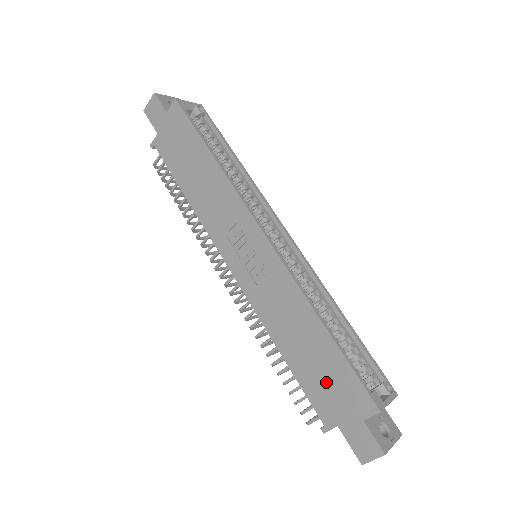
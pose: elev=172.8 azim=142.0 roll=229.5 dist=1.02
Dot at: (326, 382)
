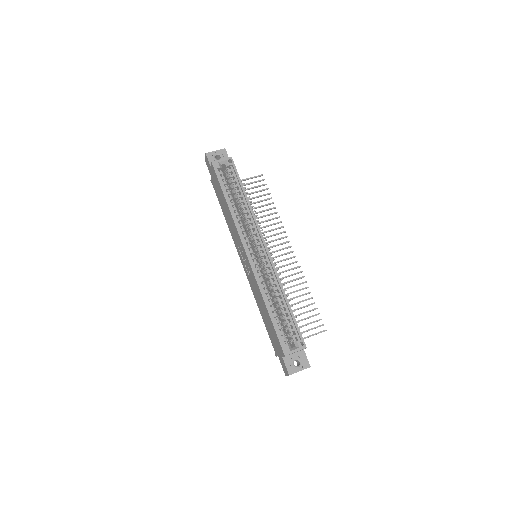
Dot at: (272, 334)
